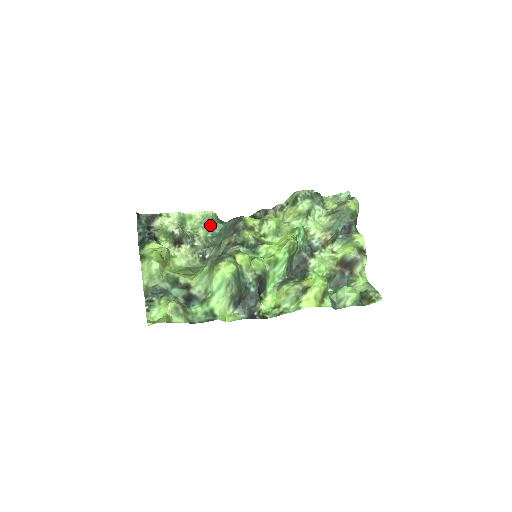
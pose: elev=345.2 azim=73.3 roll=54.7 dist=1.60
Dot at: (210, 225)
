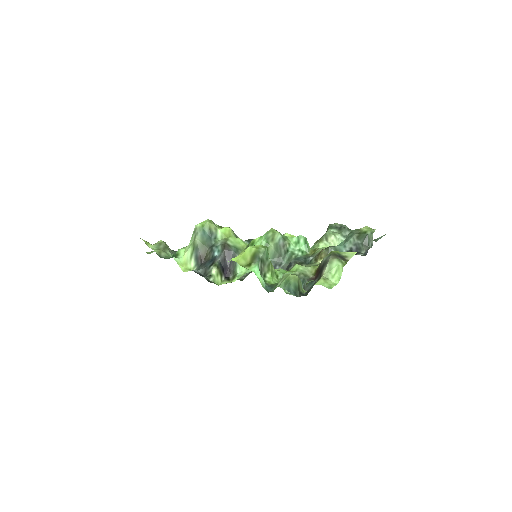
Dot at: occluded
